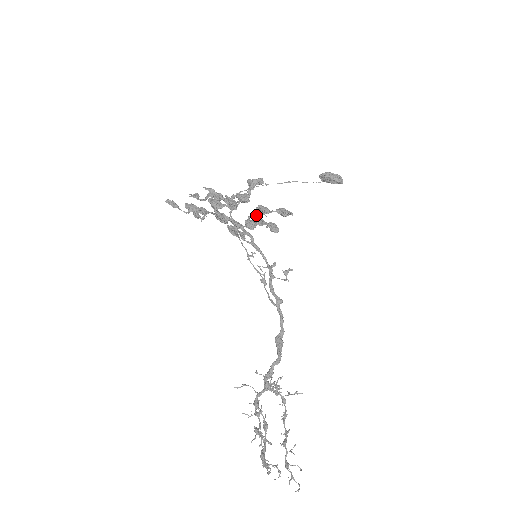
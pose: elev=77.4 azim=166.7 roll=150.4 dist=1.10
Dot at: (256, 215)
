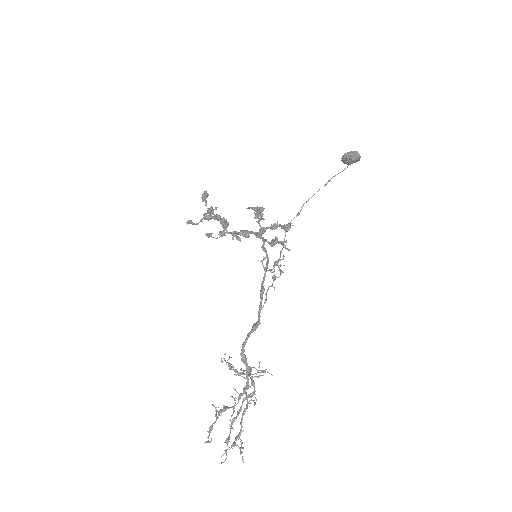
Dot at: (257, 221)
